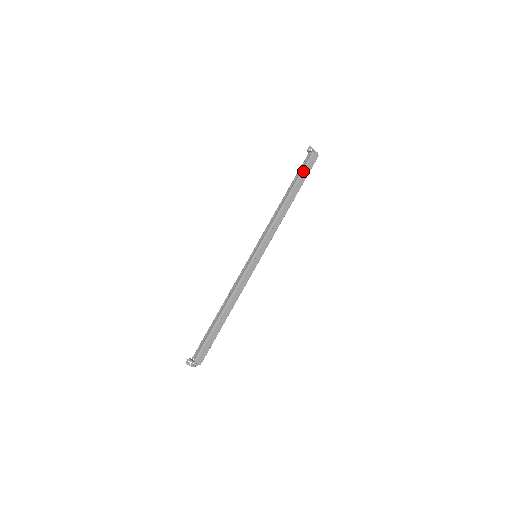
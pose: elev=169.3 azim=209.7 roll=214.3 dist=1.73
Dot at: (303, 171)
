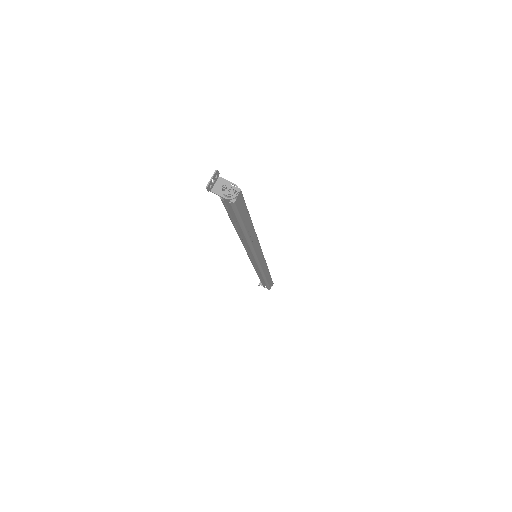
Dot at: (240, 219)
